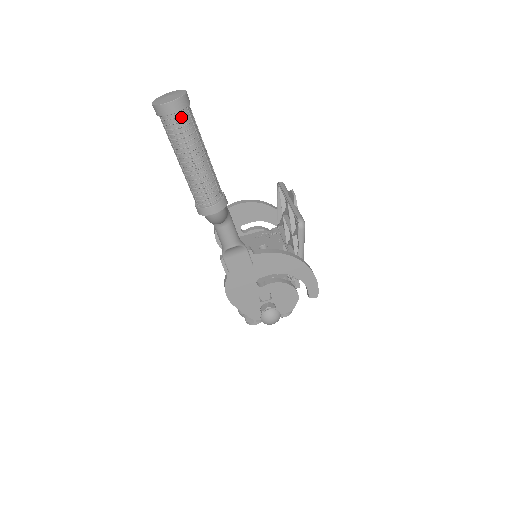
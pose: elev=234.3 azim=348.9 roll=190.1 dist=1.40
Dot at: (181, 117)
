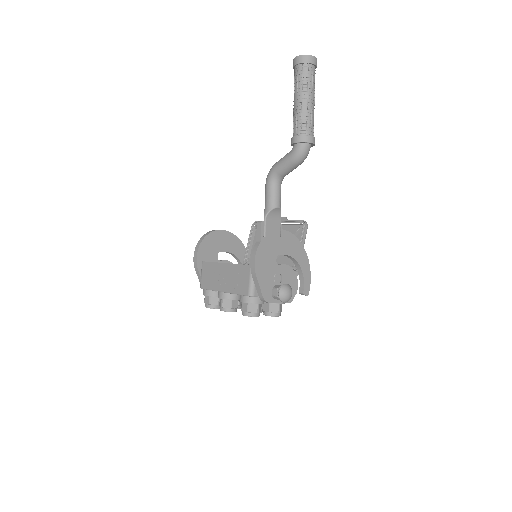
Dot at: (314, 70)
